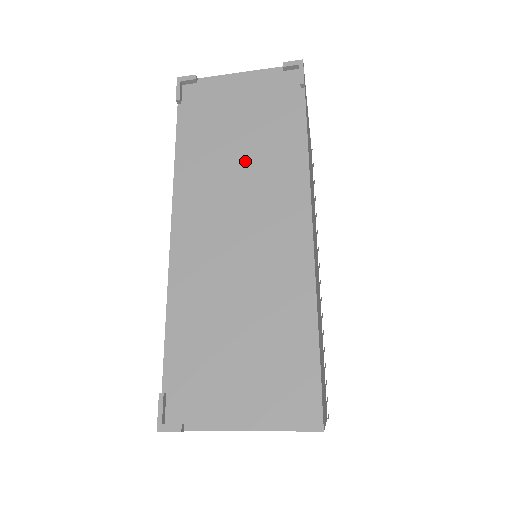
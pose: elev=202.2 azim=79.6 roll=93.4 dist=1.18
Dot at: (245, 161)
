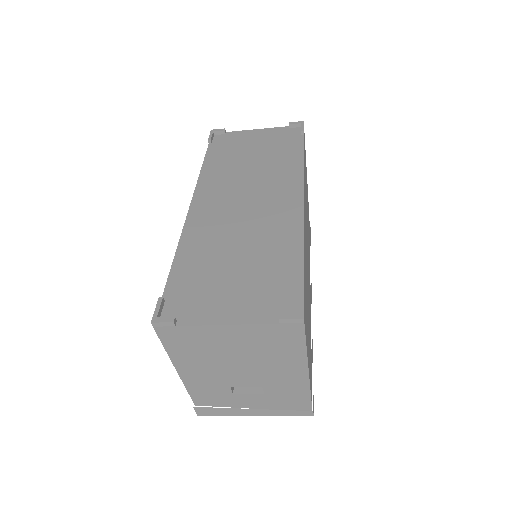
Dot at: (255, 169)
